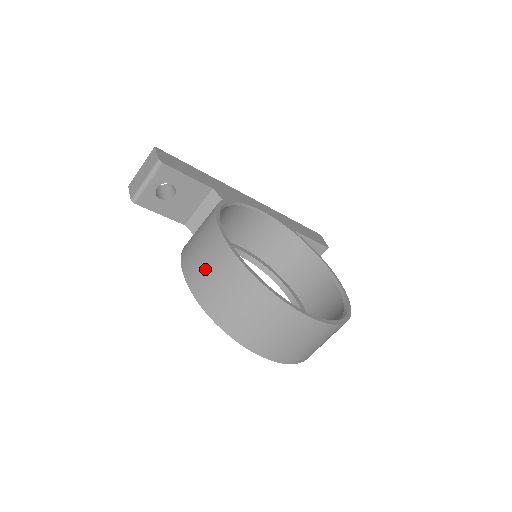
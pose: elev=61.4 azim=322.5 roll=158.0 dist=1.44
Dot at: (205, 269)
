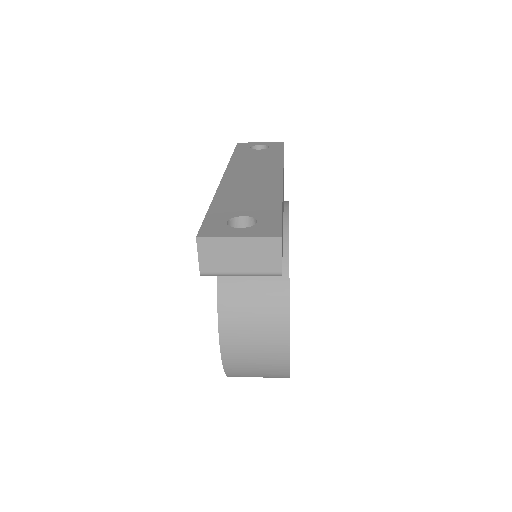
Dot at: (251, 361)
